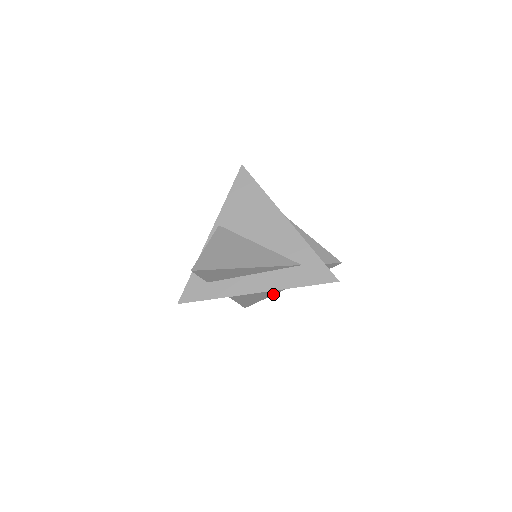
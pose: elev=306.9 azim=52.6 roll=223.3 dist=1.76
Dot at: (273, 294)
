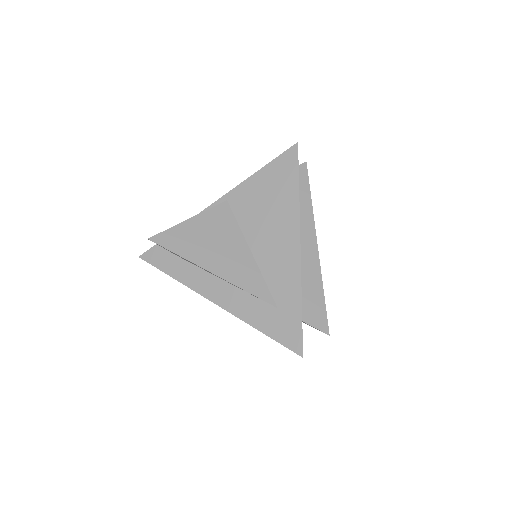
Dot at: occluded
